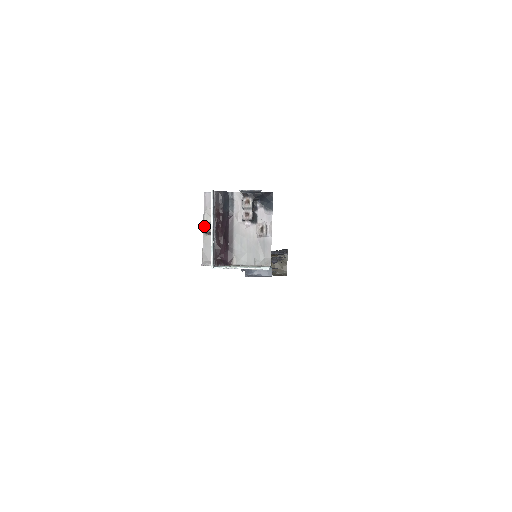
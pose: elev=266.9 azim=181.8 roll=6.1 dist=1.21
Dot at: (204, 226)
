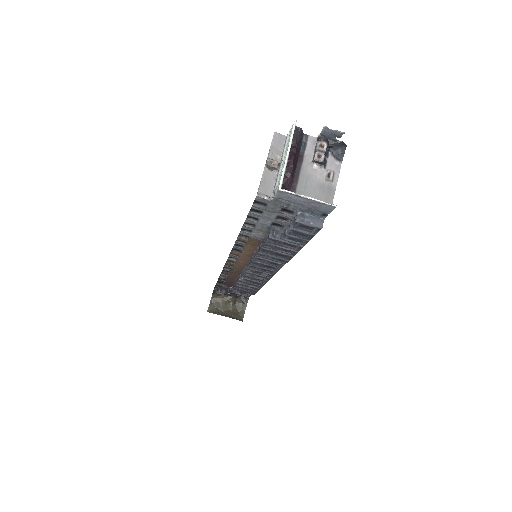
Dot at: (269, 160)
